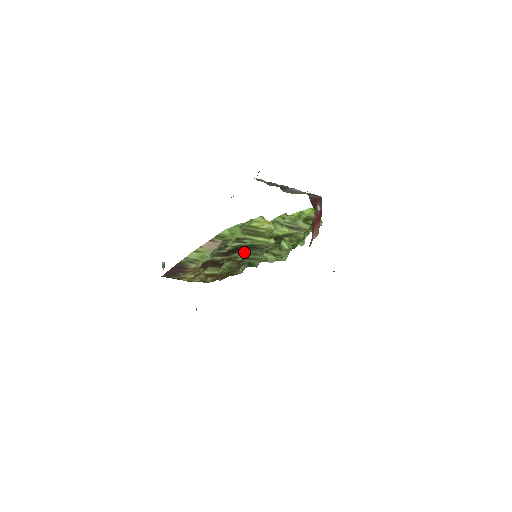
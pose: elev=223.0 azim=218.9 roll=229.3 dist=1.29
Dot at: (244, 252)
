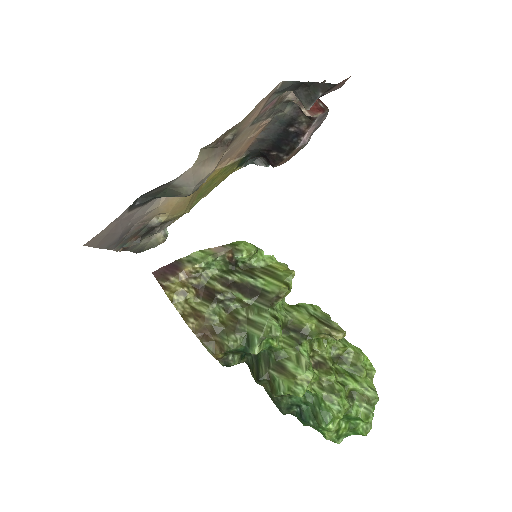
Dot at: (249, 302)
